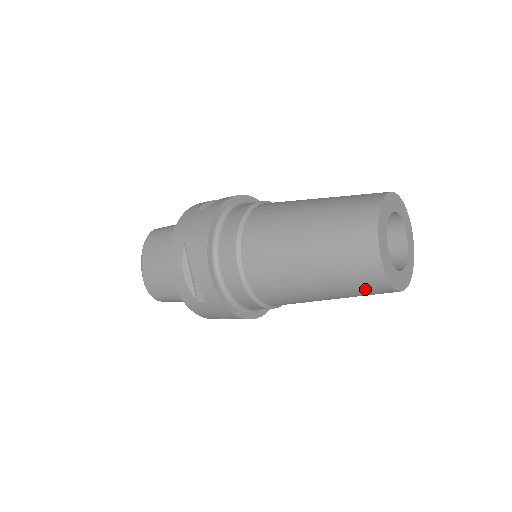
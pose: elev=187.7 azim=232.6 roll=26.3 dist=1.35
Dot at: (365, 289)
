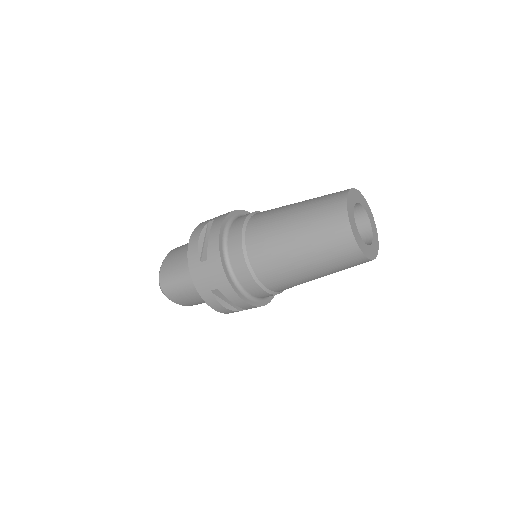
Dot at: (333, 239)
